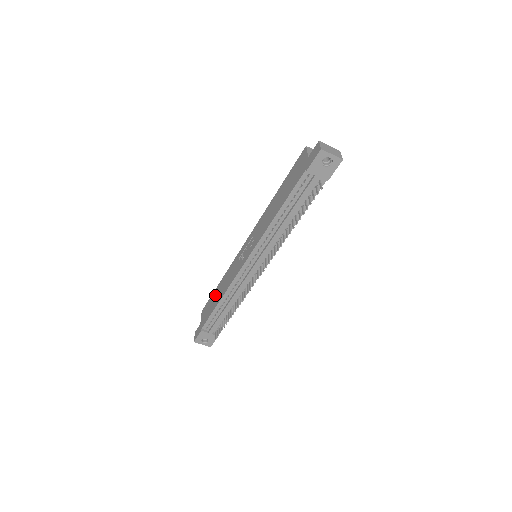
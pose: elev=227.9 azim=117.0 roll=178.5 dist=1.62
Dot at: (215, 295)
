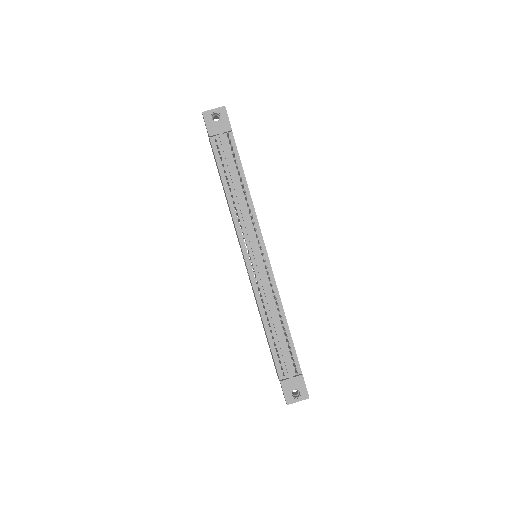
Dot at: (266, 337)
